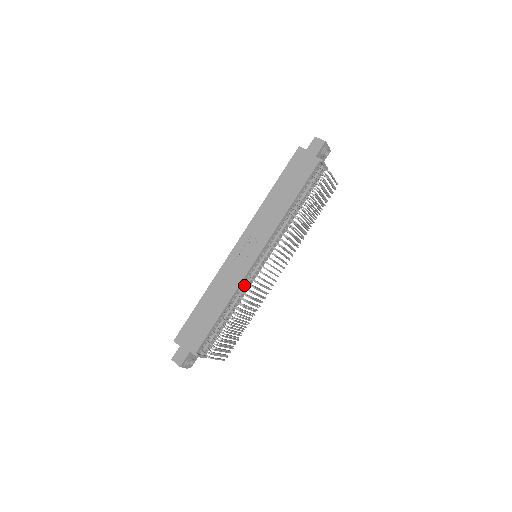
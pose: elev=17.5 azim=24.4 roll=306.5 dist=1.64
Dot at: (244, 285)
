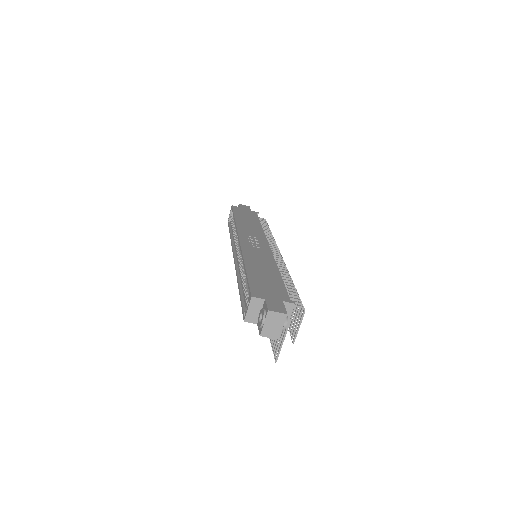
Dot at: occluded
